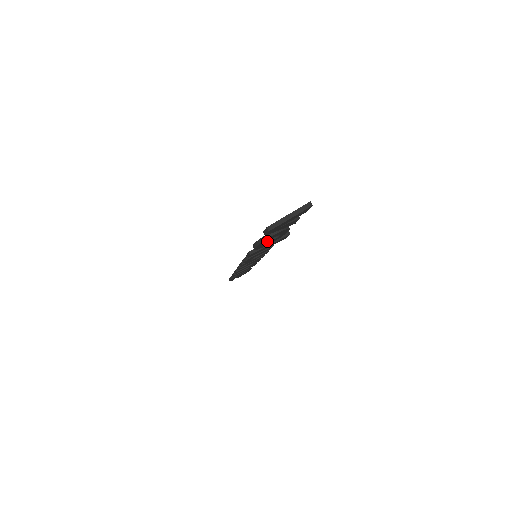
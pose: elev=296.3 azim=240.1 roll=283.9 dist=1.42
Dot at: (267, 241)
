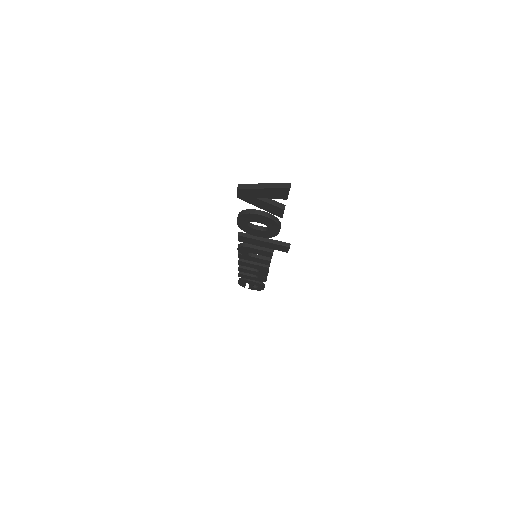
Dot at: (255, 227)
